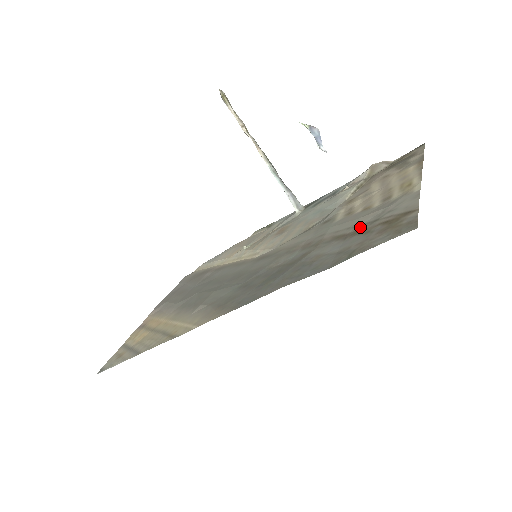
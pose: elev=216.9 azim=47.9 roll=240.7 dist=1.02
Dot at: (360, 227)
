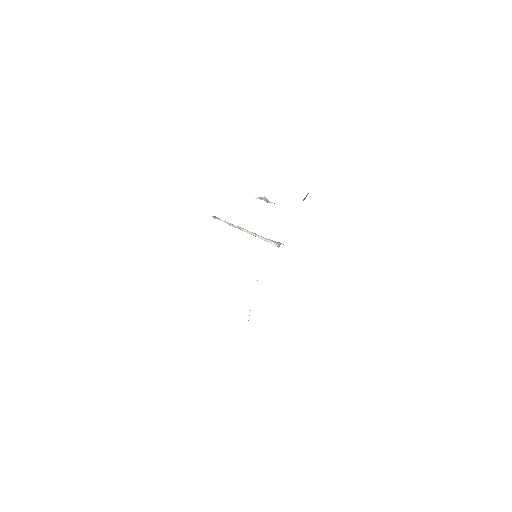
Dot at: occluded
